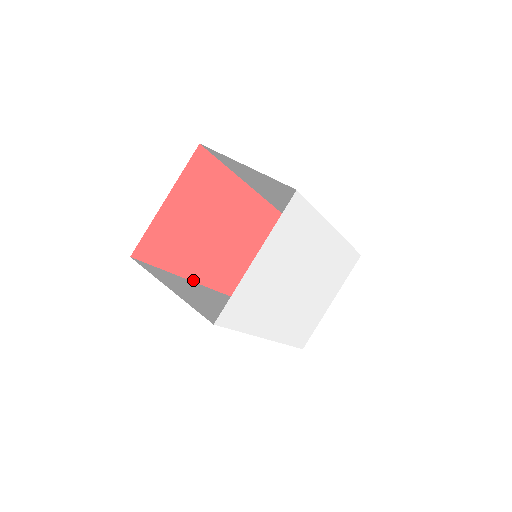
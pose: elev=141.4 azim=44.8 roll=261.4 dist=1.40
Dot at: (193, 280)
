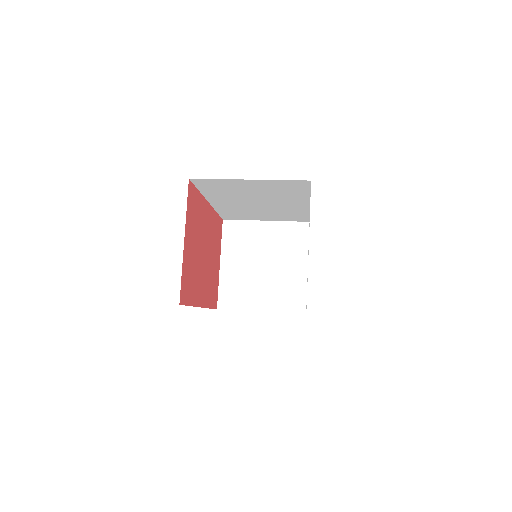
Dot at: (203, 306)
